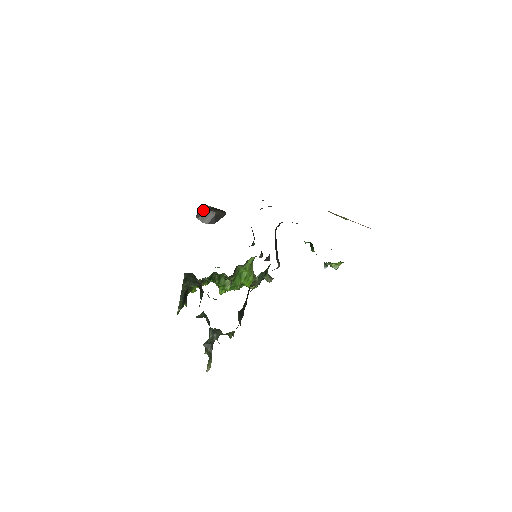
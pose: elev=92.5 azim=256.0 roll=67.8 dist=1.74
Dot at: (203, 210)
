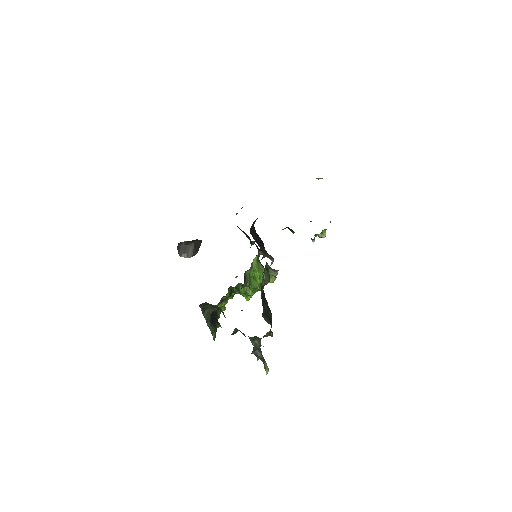
Dot at: (182, 247)
